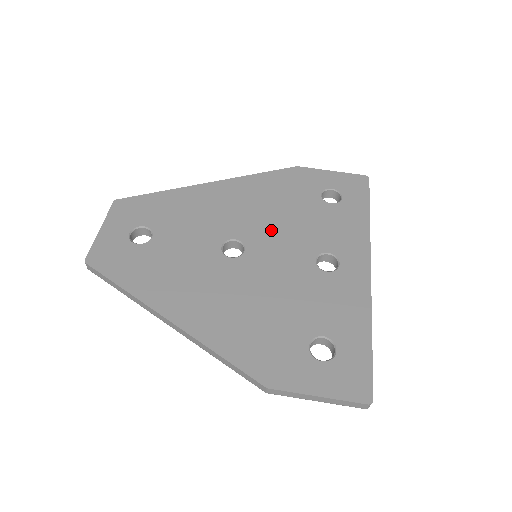
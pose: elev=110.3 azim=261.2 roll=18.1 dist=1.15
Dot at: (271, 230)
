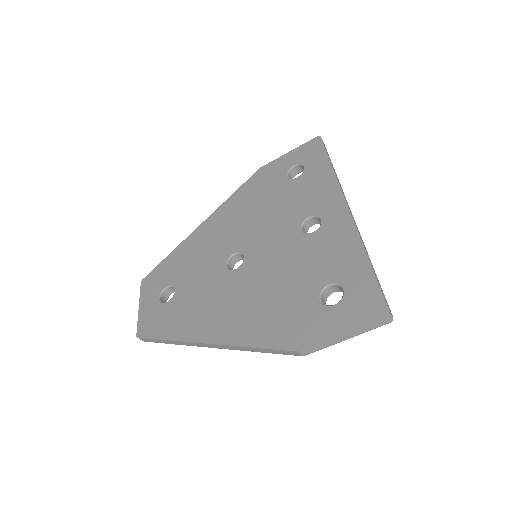
Dot at: (258, 229)
